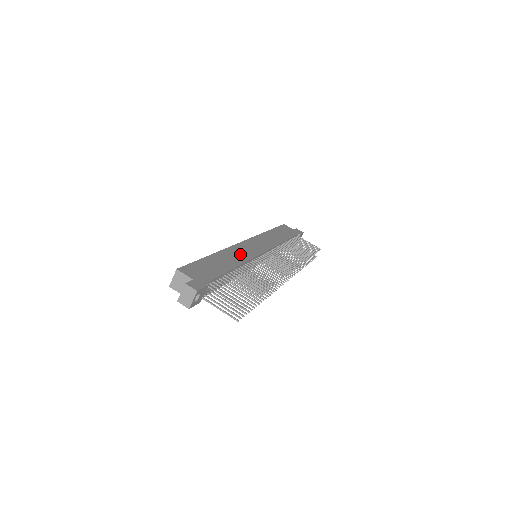
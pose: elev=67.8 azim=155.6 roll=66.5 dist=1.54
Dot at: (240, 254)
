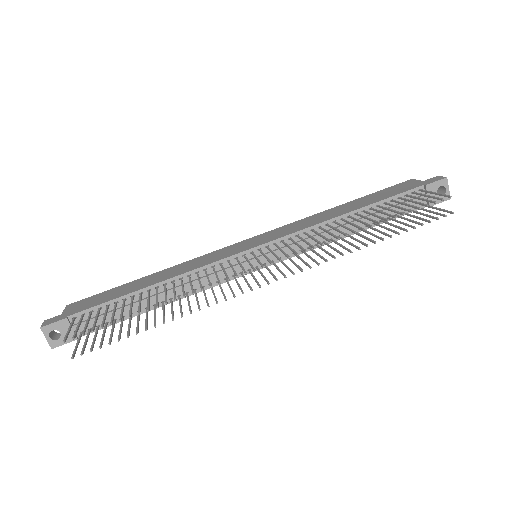
Dot at: (197, 263)
